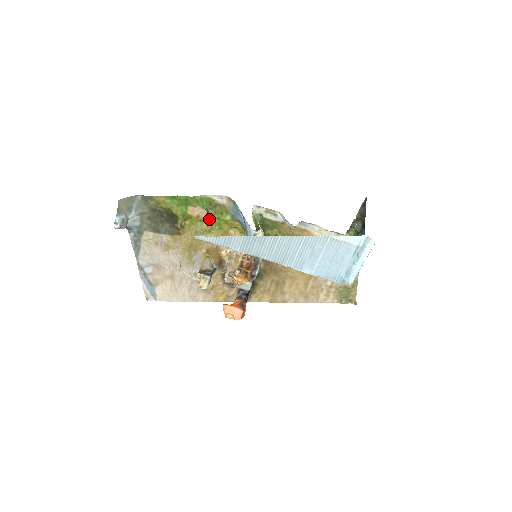
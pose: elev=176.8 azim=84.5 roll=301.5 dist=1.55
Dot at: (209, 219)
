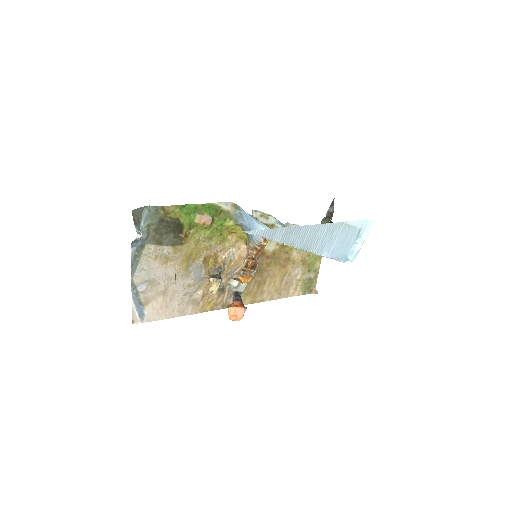
Dot at: (212, 226)
